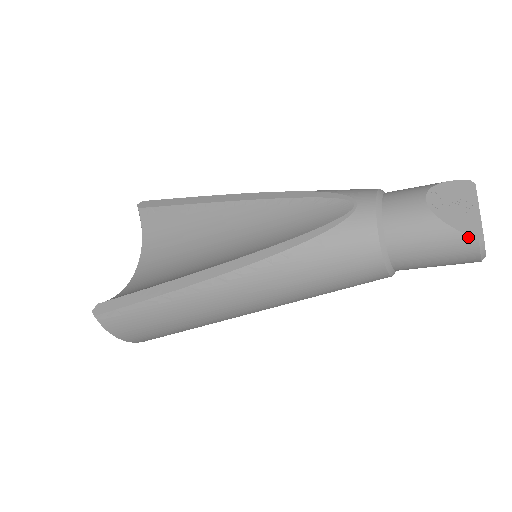
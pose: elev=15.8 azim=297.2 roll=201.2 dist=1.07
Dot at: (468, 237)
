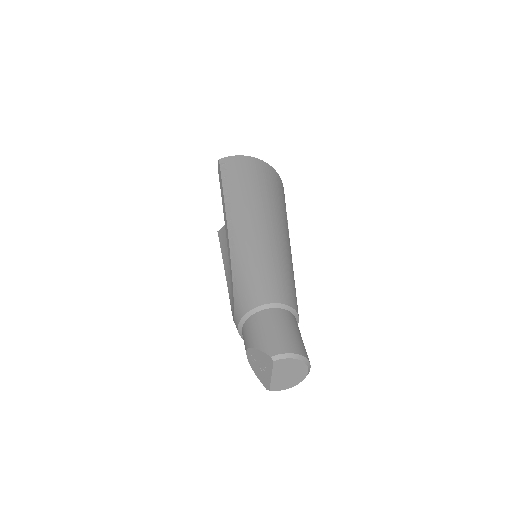
Dot at: (263, 384)
